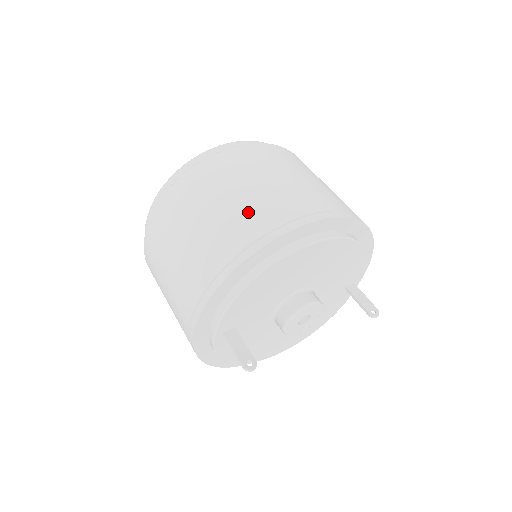
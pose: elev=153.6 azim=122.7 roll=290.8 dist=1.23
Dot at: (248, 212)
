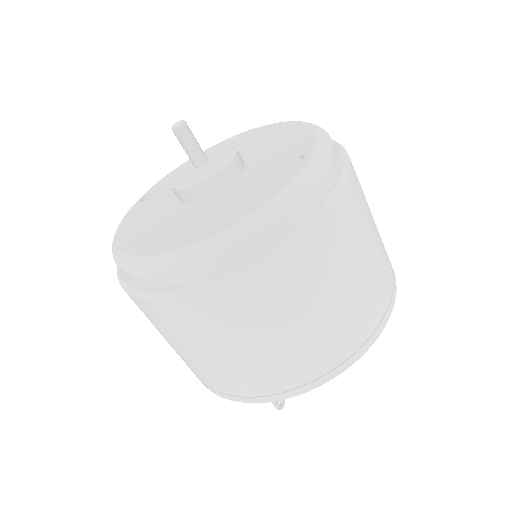
Dot at: (355, 314)
